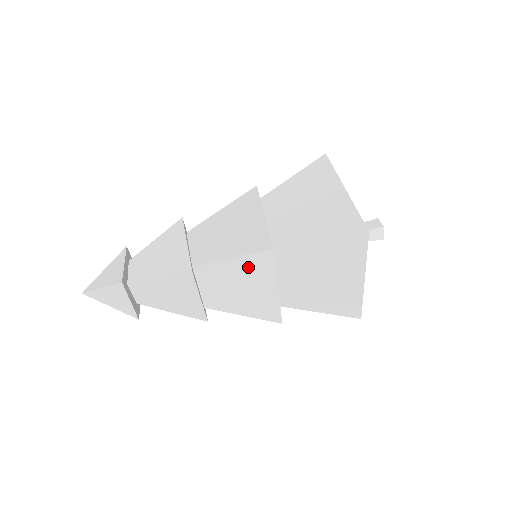
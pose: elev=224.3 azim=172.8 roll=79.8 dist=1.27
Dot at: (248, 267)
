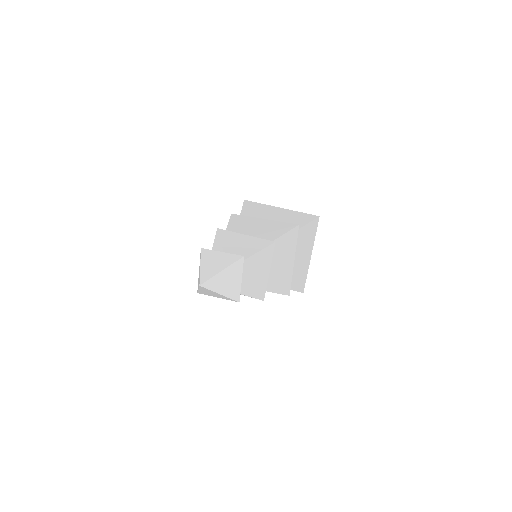
Dot at: (287, 242)
